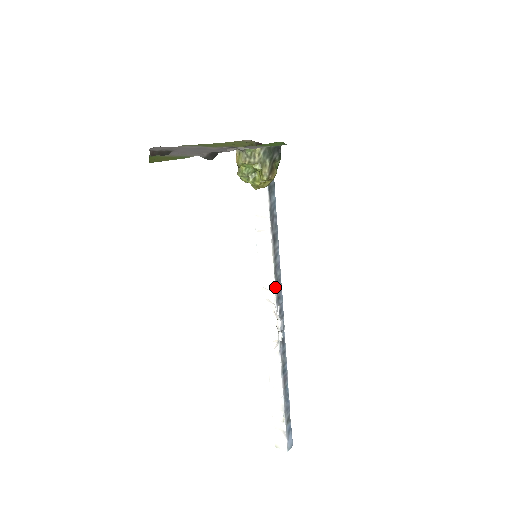
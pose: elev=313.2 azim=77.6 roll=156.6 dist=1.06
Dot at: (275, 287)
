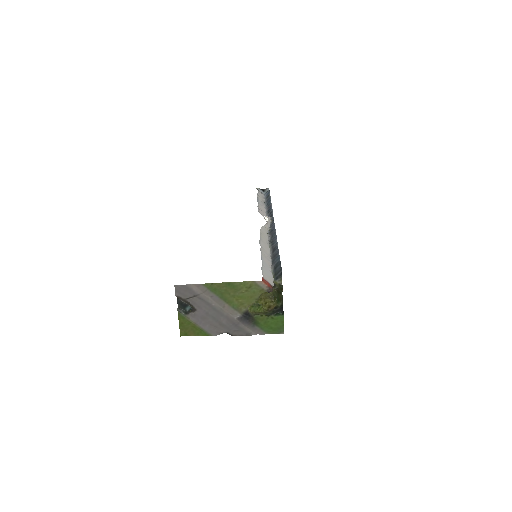
Dot at: (269, 238)
